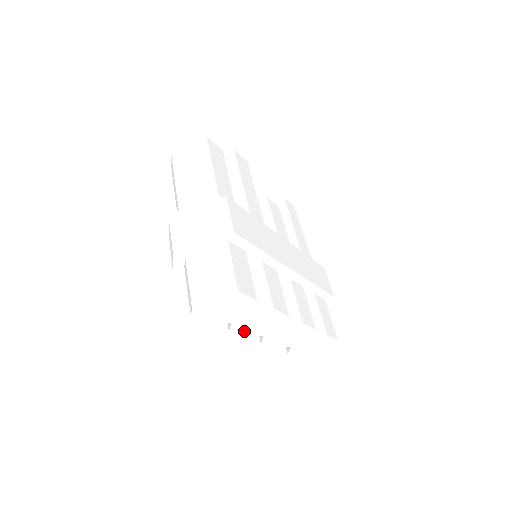
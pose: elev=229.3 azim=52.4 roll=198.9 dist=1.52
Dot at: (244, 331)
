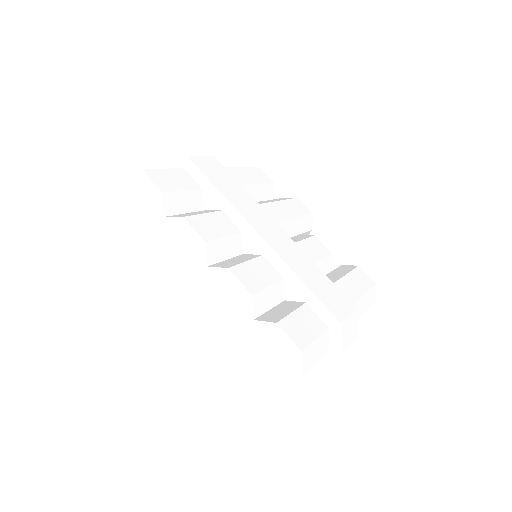
Dot at: (166, 267)
